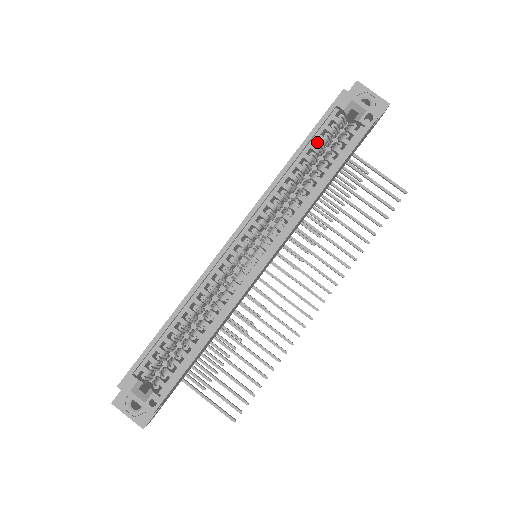
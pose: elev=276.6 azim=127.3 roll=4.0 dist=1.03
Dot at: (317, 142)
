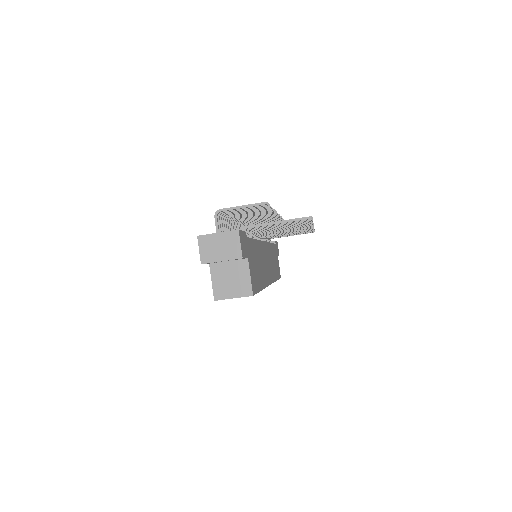
Dot at: occluded
